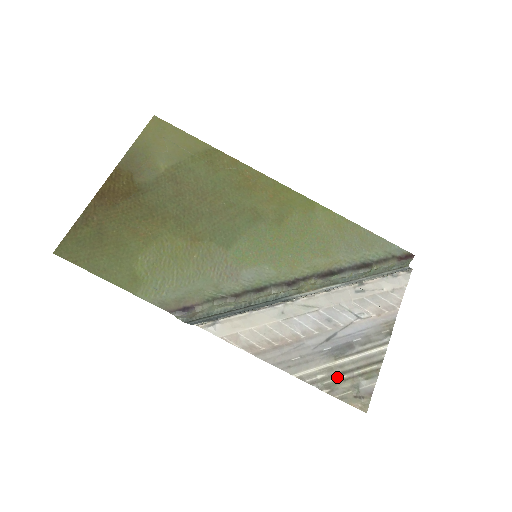
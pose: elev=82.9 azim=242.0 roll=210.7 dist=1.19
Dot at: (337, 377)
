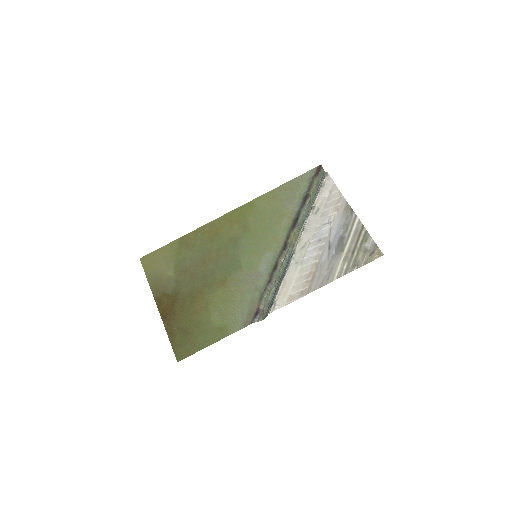
Dot at: (353, 257)
